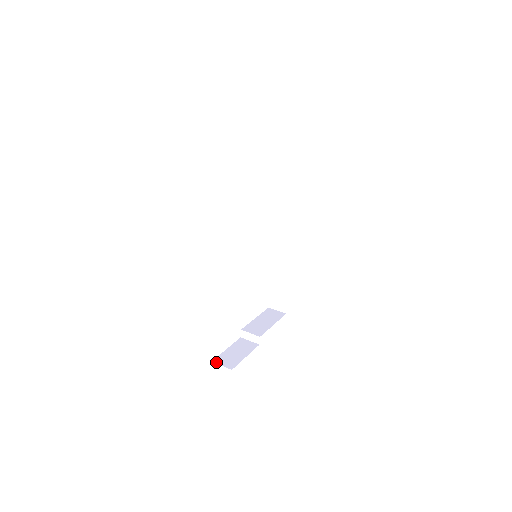
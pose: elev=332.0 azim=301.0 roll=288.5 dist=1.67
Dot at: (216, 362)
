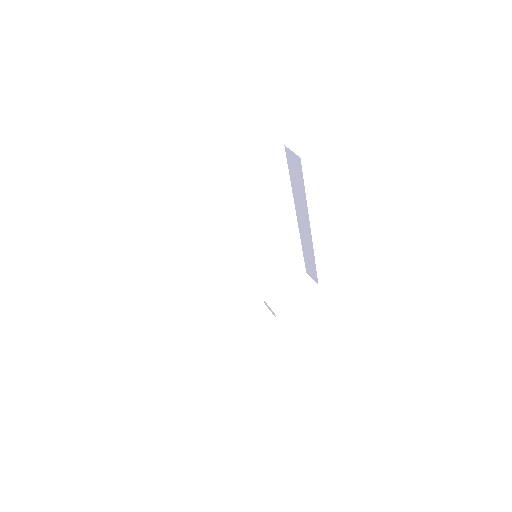
Dot at: (229, 331)
